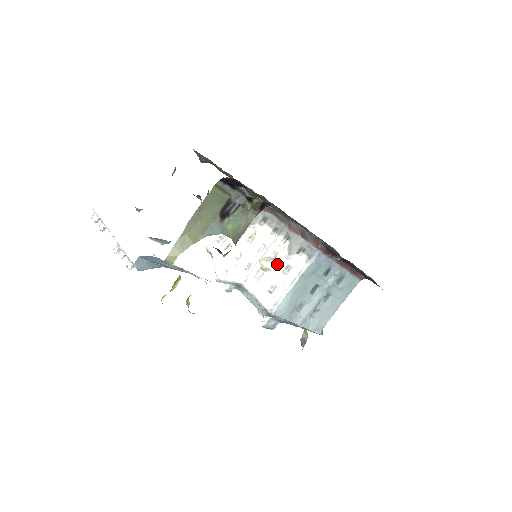
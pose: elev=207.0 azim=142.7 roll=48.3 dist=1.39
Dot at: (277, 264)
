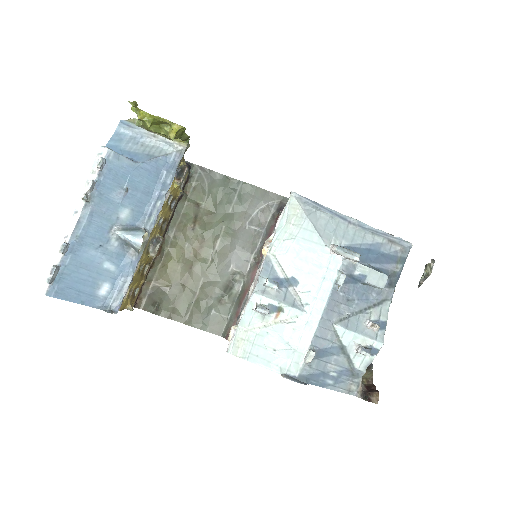
Dot at: occluded
